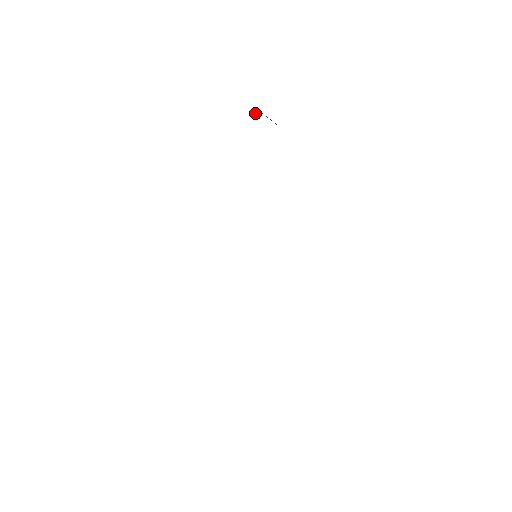
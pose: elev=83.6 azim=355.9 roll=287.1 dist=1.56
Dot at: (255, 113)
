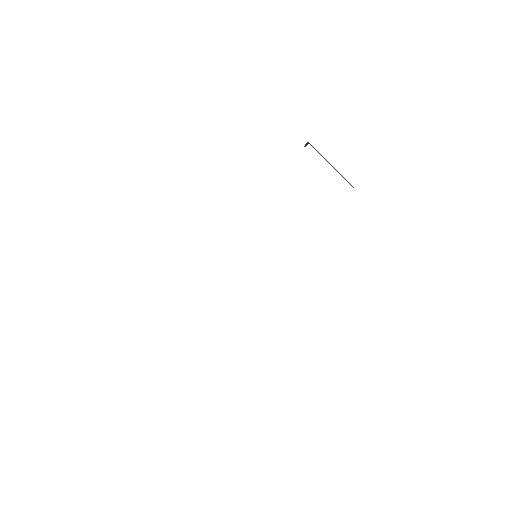
Dot at: (306, 144)
